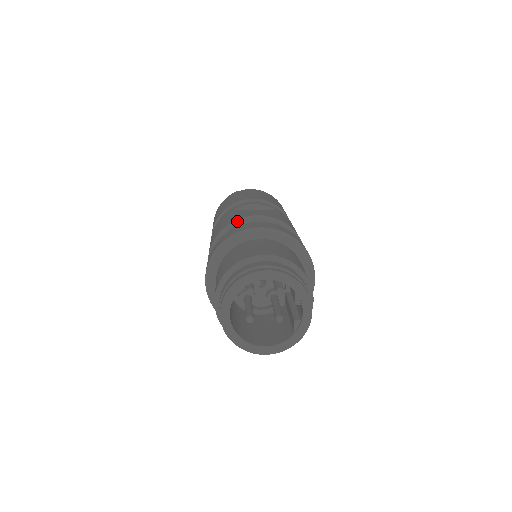
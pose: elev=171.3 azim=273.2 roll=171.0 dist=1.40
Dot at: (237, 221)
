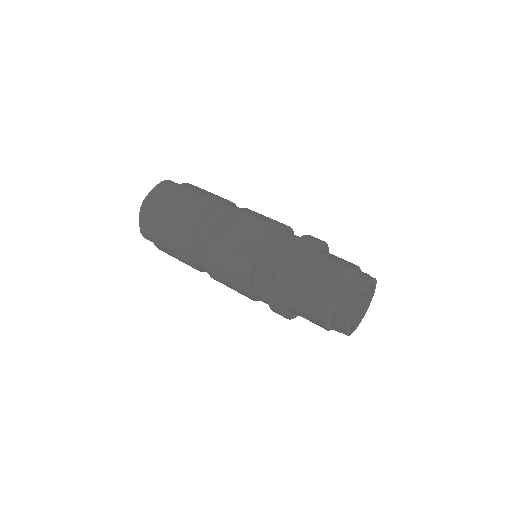
Dot at: (257, 257)
